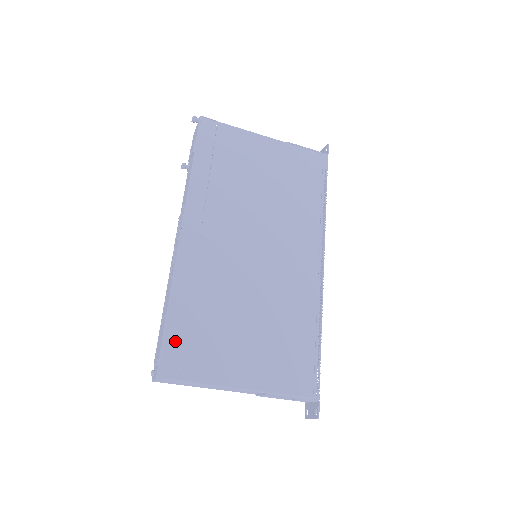
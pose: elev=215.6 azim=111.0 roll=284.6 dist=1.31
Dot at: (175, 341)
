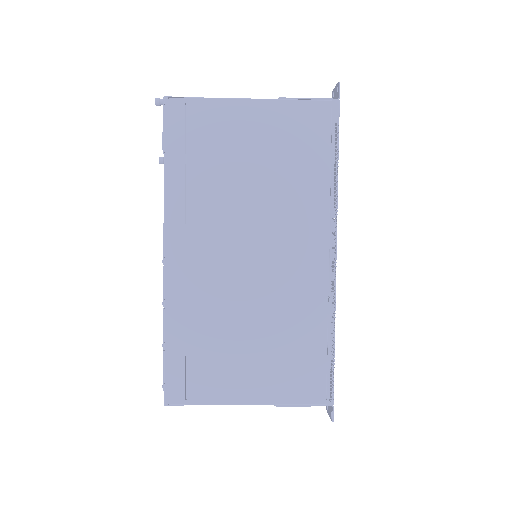
Dot at: (176, 369)
